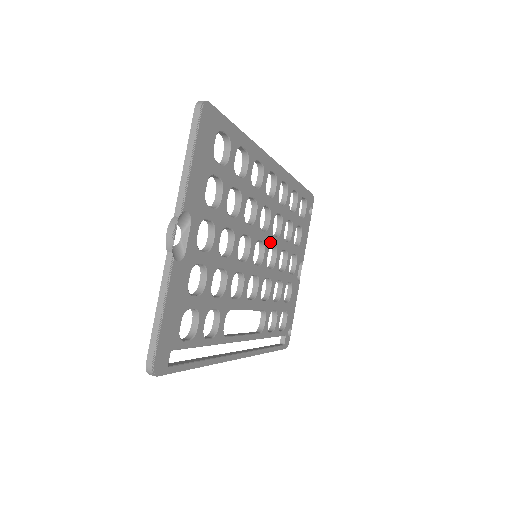
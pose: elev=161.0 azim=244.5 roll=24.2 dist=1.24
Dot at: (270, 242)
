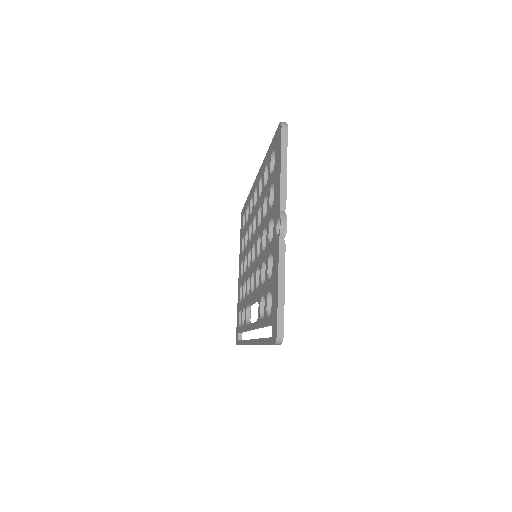
Dot at: occluded
